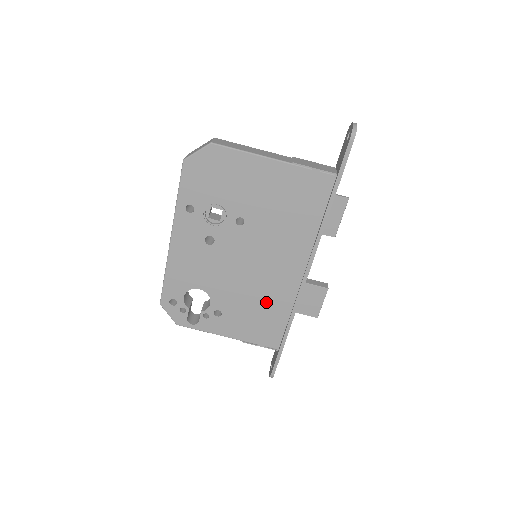
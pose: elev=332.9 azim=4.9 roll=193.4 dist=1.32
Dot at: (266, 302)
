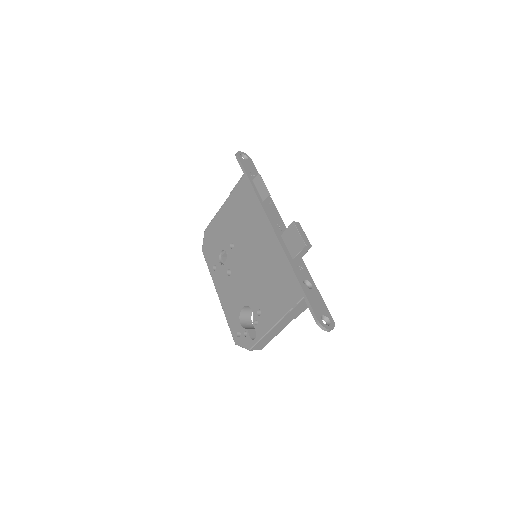
Dot at: (272, 272)
